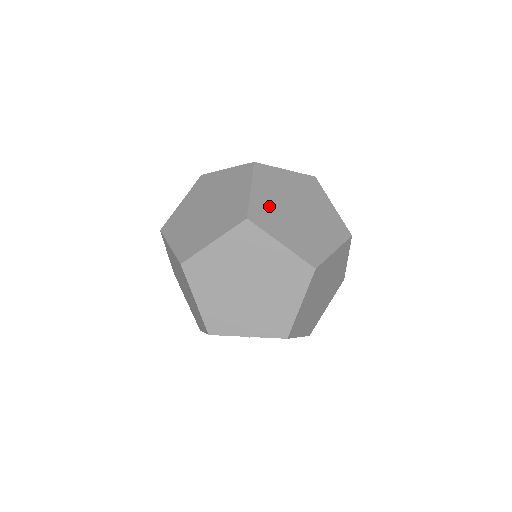
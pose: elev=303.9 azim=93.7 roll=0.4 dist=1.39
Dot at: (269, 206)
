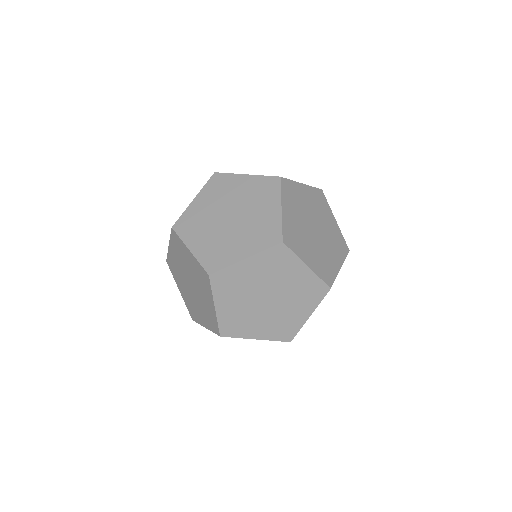
Dot at: (201, 215)
